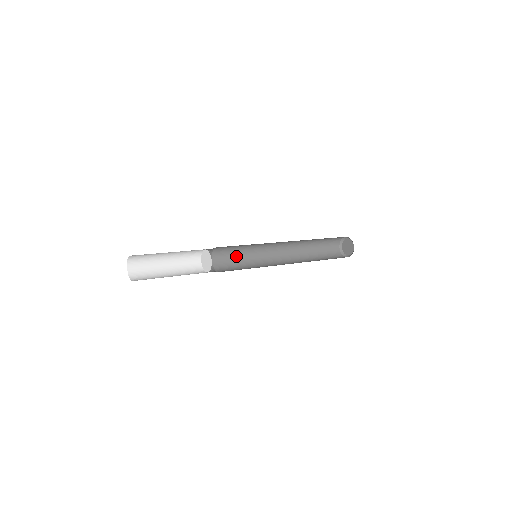
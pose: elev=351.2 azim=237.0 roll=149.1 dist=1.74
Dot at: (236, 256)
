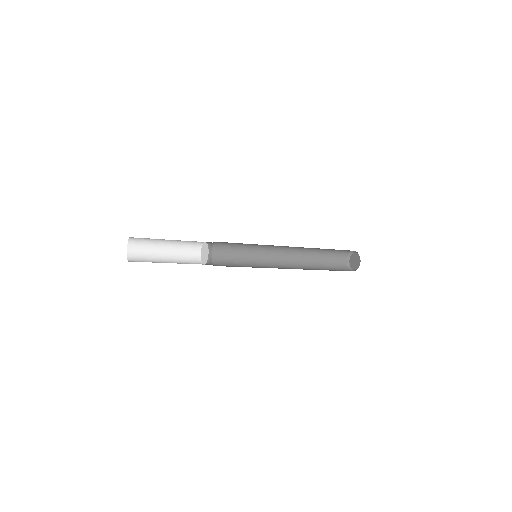
Dot at: (237, 256)
